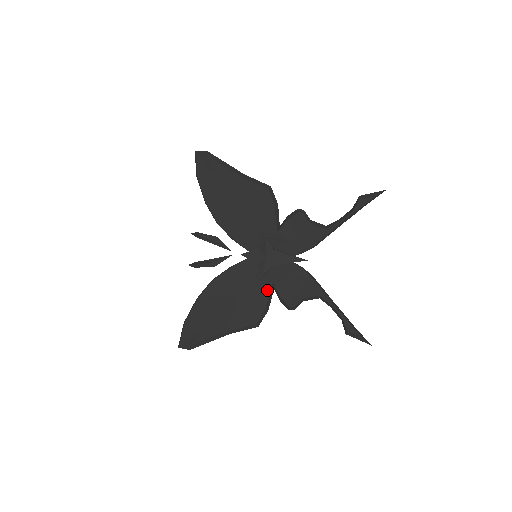
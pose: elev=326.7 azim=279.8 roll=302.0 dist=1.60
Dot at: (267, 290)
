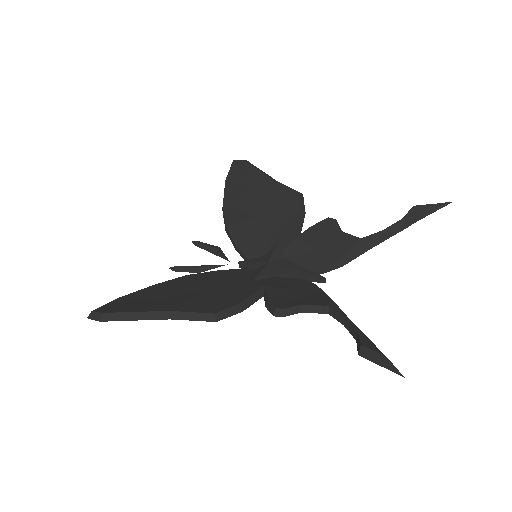
Dot at: (253, 290)
